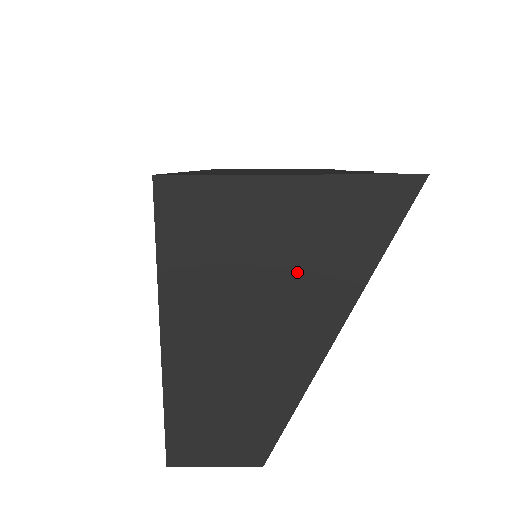
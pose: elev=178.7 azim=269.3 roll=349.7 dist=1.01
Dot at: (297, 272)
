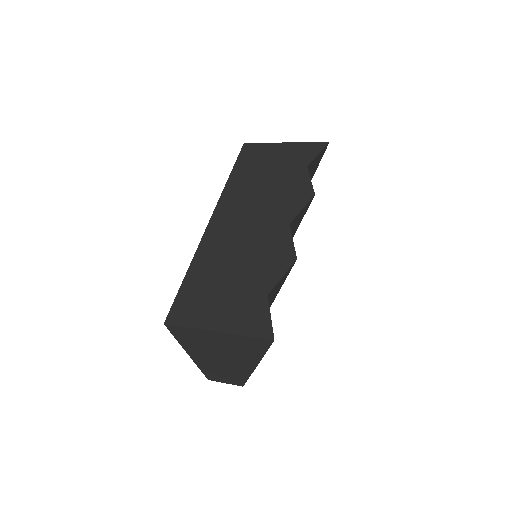
Dot at: (232, 352)
